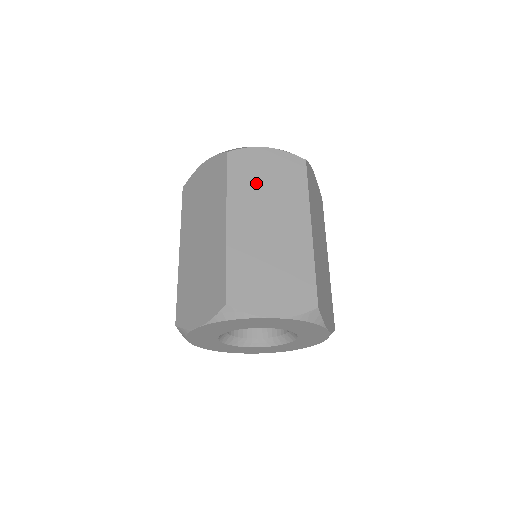
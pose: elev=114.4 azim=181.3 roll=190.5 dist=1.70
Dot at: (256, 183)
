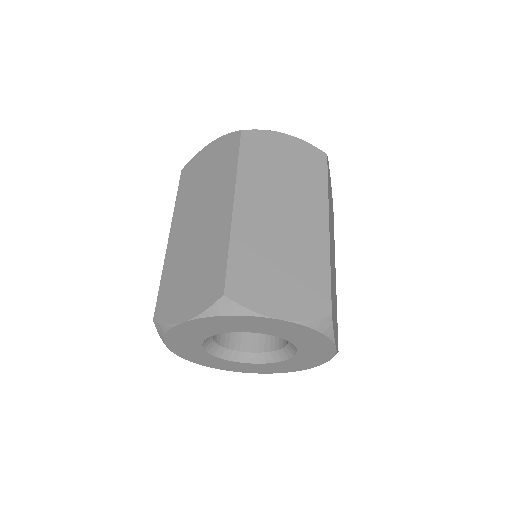
Dot at: (271, 168)
